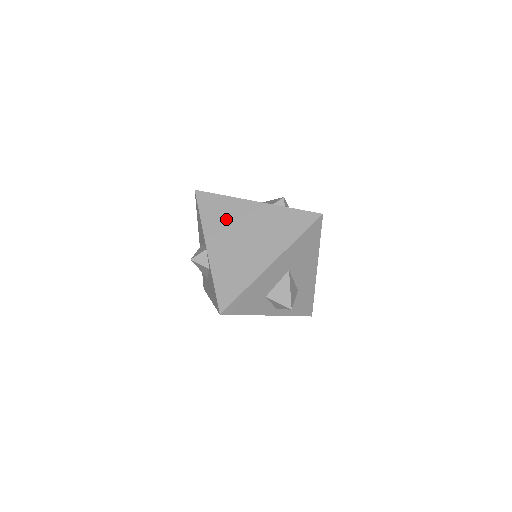
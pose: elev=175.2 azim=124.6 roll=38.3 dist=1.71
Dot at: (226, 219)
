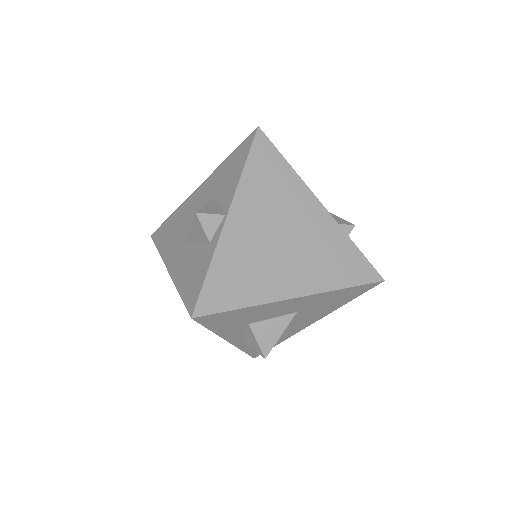
Dot at: (274, 197)
